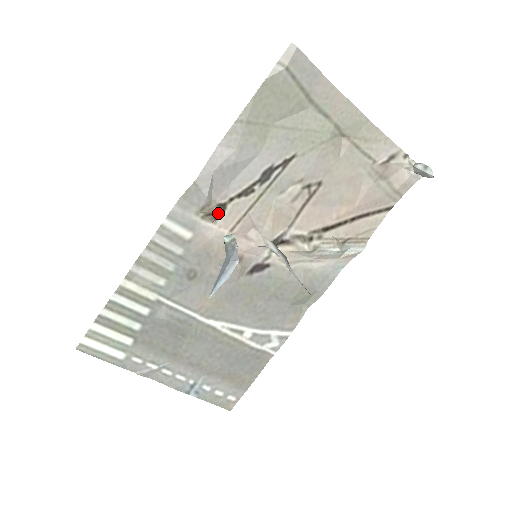
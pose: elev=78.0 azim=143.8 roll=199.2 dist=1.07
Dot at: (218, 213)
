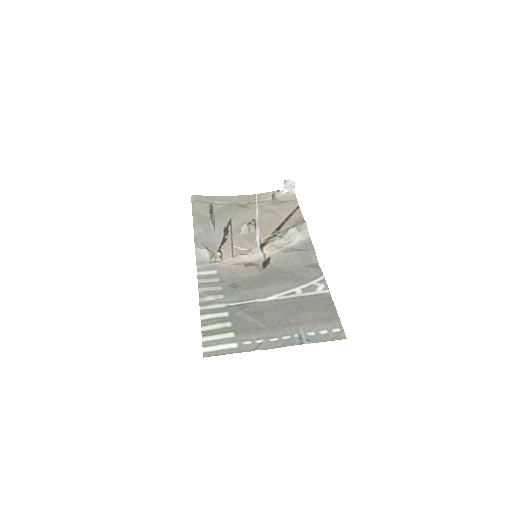
Dot at: (218, 252)
